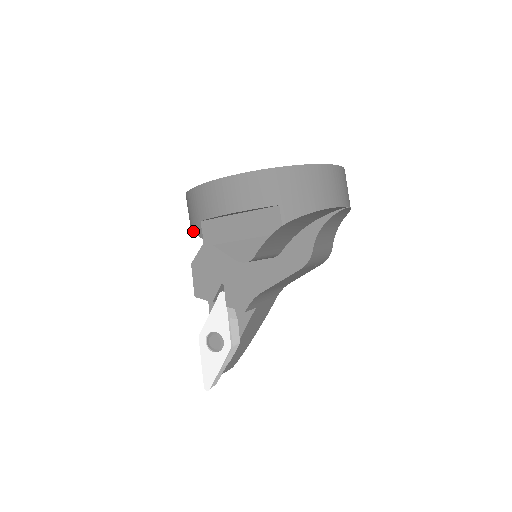
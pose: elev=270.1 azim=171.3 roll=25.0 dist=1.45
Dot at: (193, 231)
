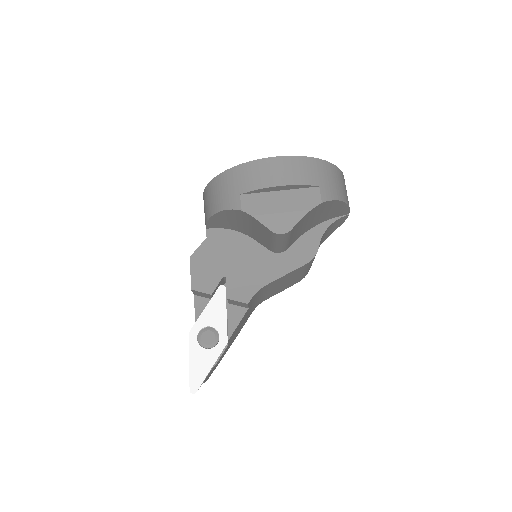
Dot at: (224, 208)
